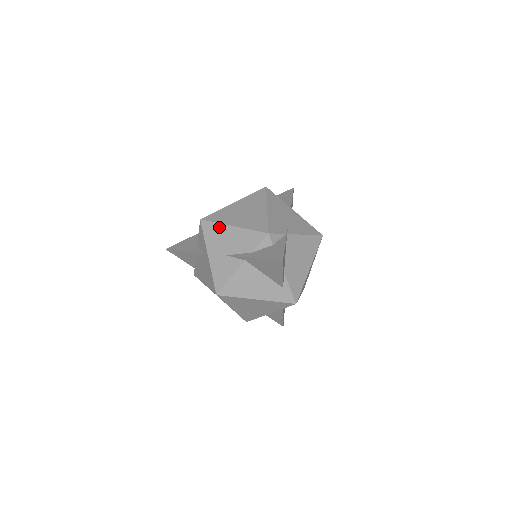
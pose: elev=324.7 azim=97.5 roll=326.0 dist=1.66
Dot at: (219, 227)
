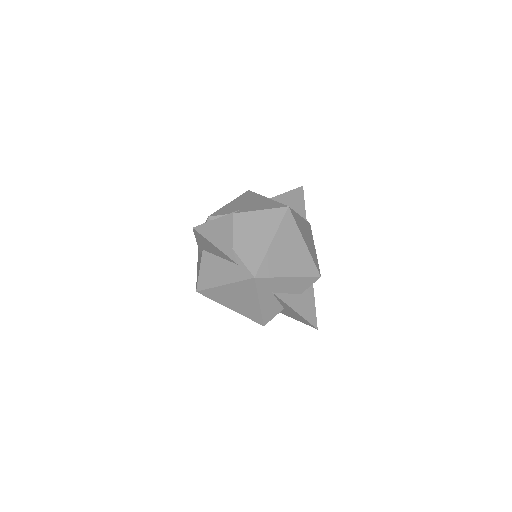
Dot at: occluded
